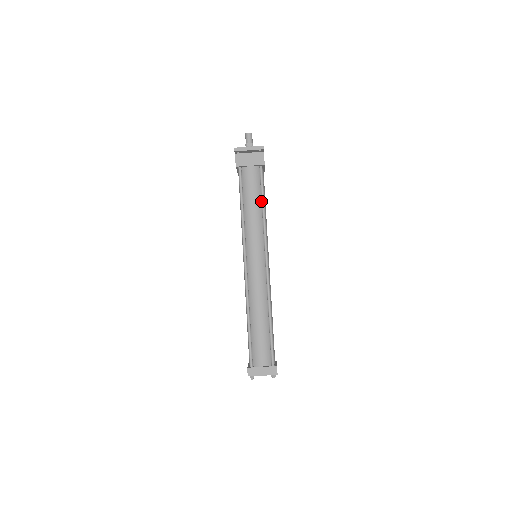
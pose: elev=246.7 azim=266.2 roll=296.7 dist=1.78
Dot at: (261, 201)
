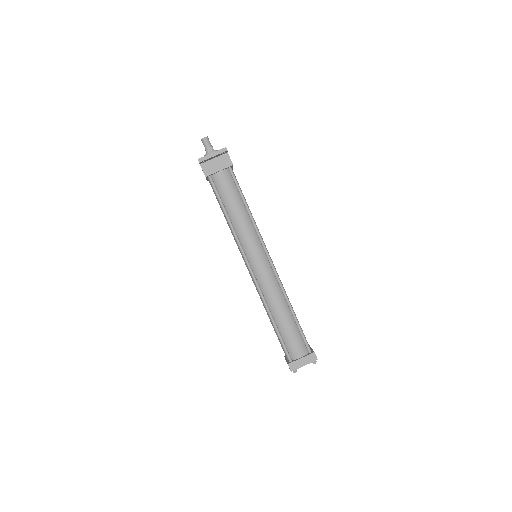
Dot at: (242, 202)
